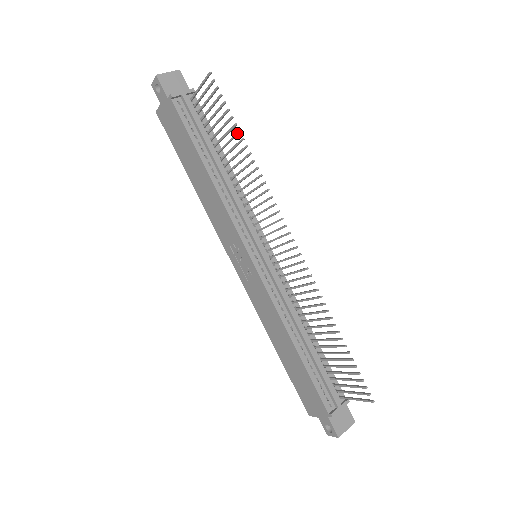
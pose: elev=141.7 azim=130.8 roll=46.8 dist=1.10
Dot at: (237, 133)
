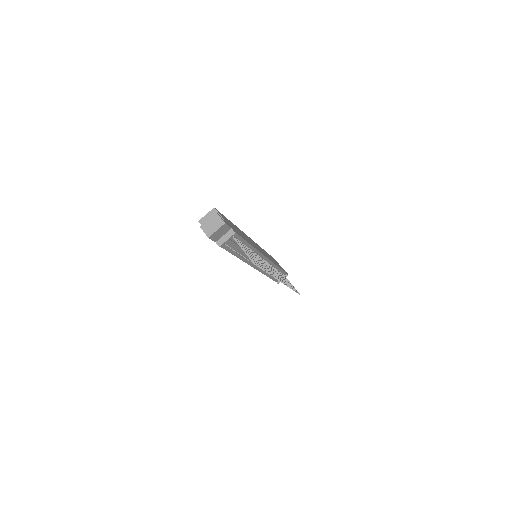
Dot at: occluded
